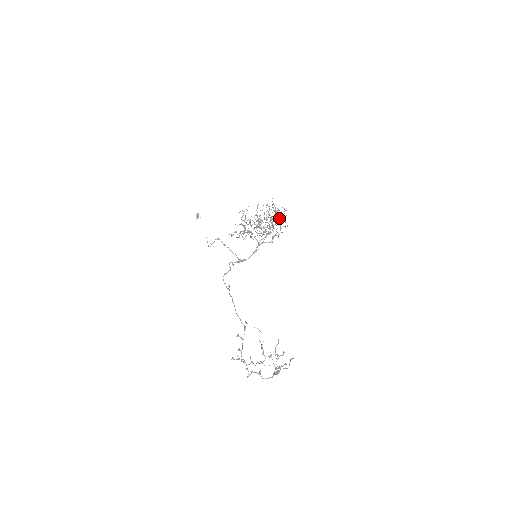
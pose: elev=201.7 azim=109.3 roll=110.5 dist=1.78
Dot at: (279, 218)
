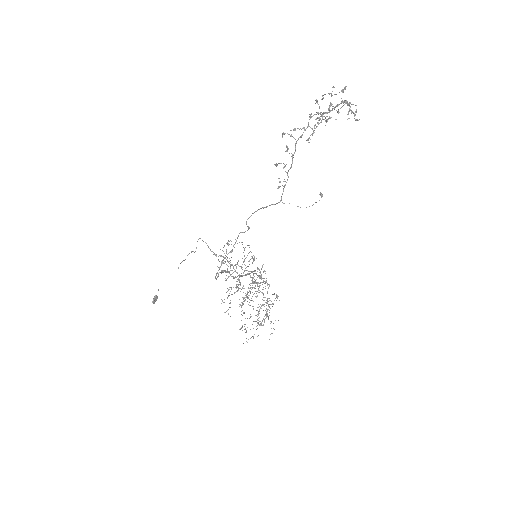
Dot at: occluded
